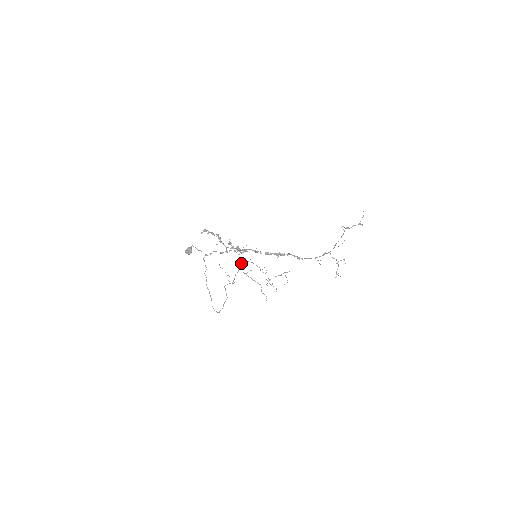
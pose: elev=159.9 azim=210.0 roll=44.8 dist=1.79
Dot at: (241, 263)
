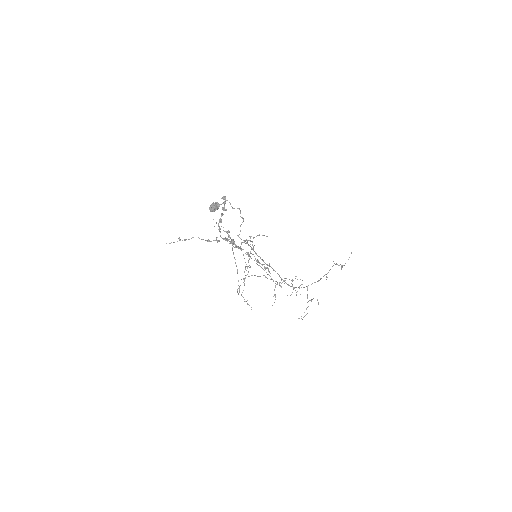
Dot at: (251, 253)
